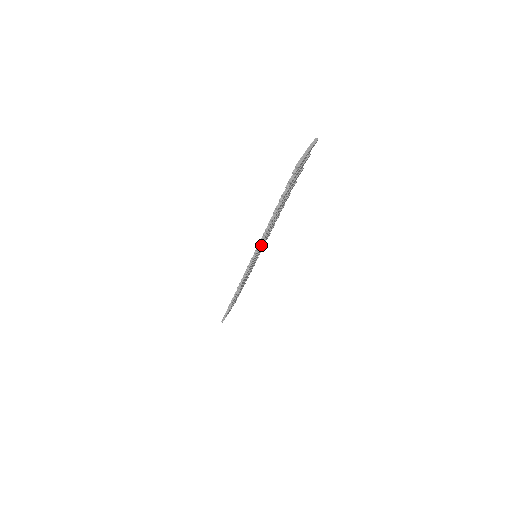
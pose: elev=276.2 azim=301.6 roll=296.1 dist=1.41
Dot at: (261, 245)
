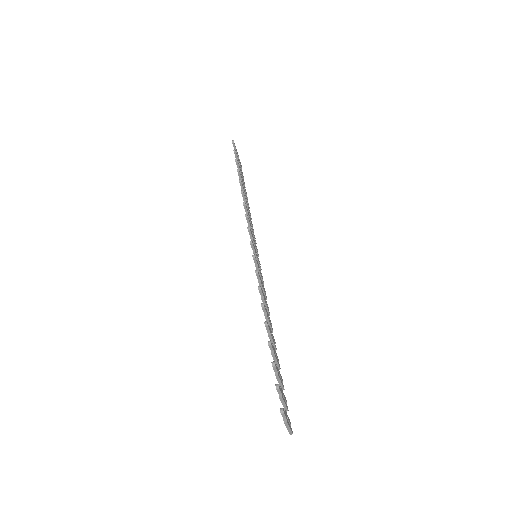
Dot at: occluded
